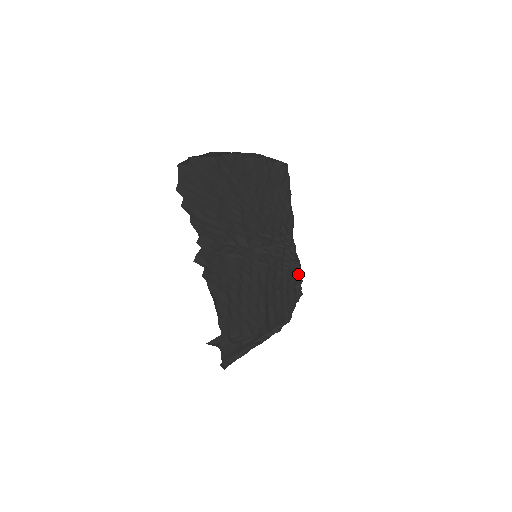
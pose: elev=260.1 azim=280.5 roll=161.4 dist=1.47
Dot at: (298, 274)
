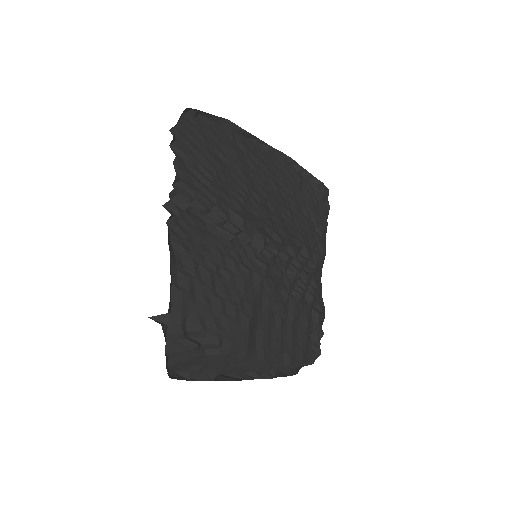
Dot at: (316, 318)
